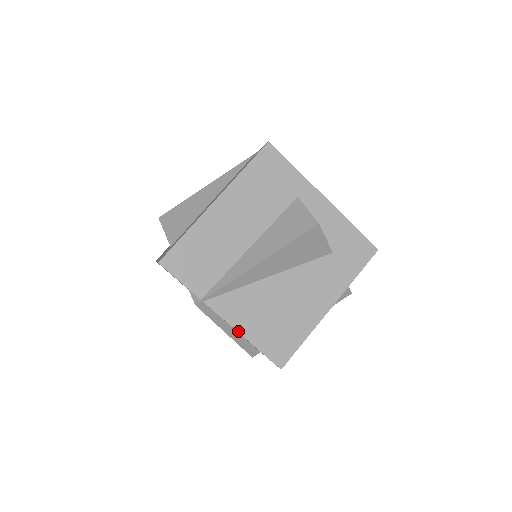
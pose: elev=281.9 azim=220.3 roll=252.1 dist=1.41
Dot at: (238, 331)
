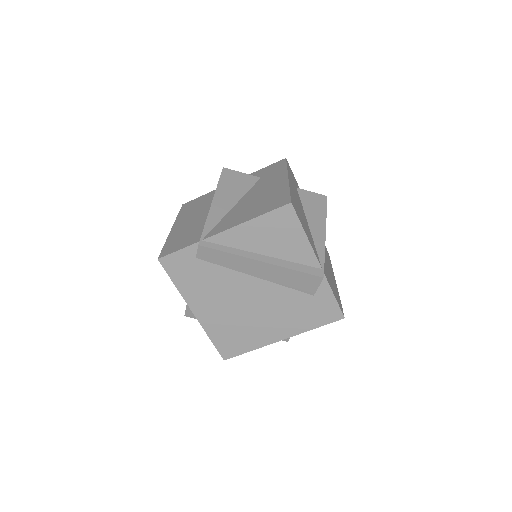
Dot at: (239, 224)
